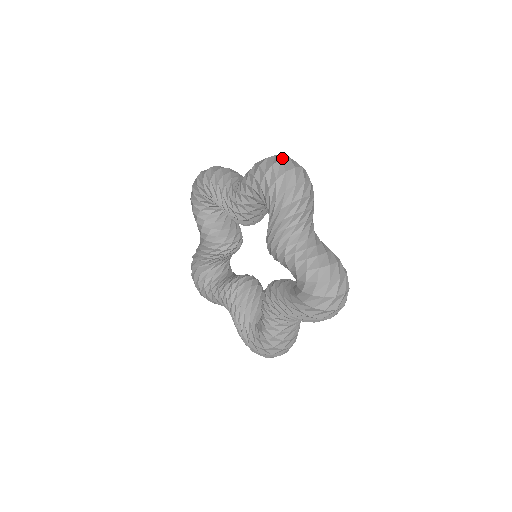
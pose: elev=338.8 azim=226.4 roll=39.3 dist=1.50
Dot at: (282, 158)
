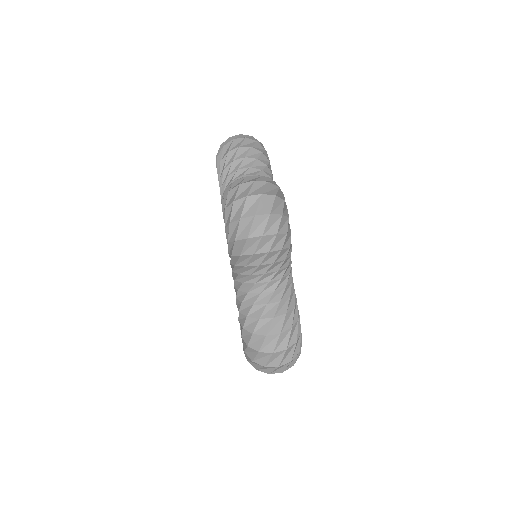
Dot at: (250, 194)
